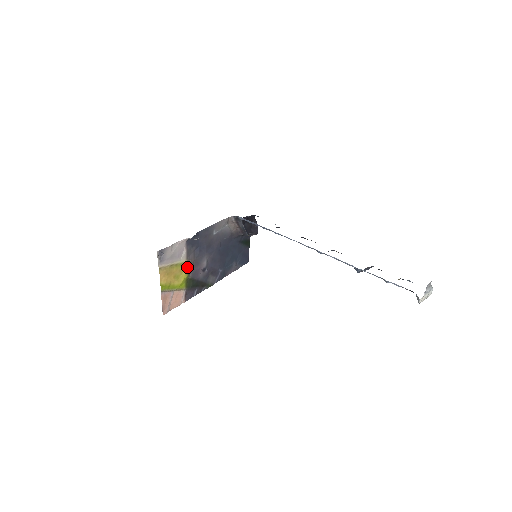
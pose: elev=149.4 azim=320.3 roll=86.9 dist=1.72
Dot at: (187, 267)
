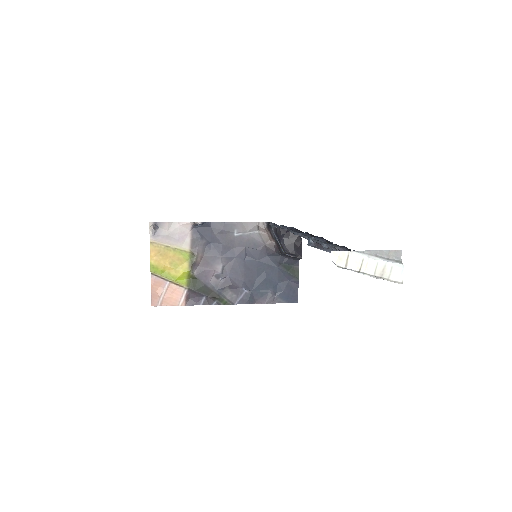
Dot at: (190, 259)
